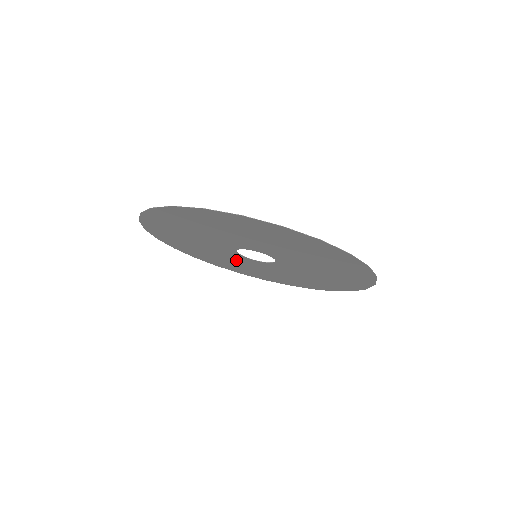
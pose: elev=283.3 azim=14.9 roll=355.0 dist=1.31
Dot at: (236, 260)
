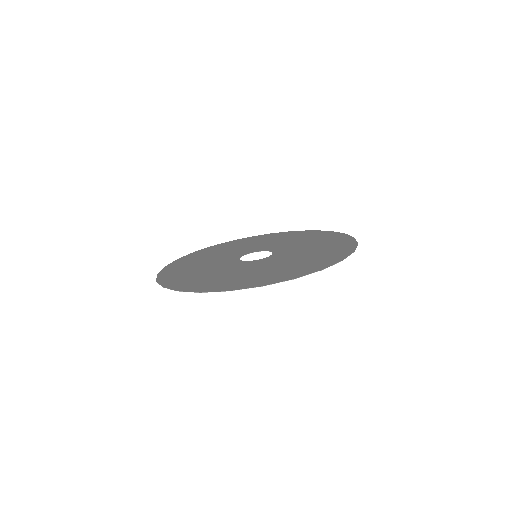
Dot at: (234, 252)
